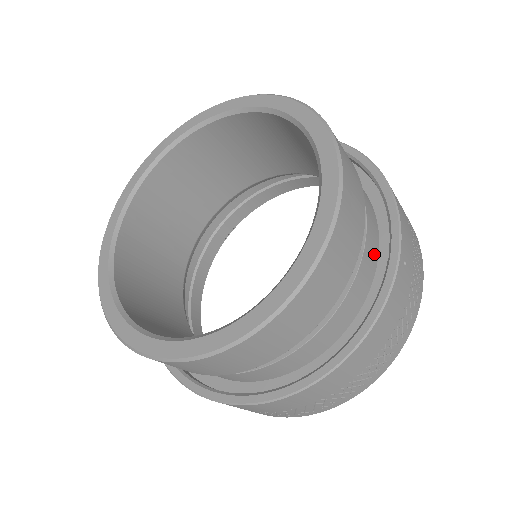
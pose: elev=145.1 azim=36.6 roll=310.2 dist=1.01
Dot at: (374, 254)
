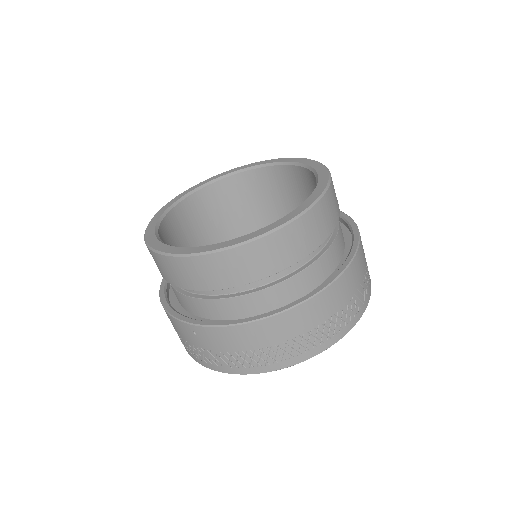
Dot at: (342, 234)
